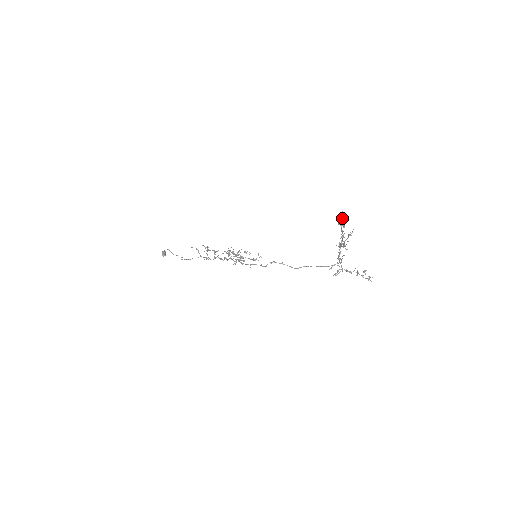
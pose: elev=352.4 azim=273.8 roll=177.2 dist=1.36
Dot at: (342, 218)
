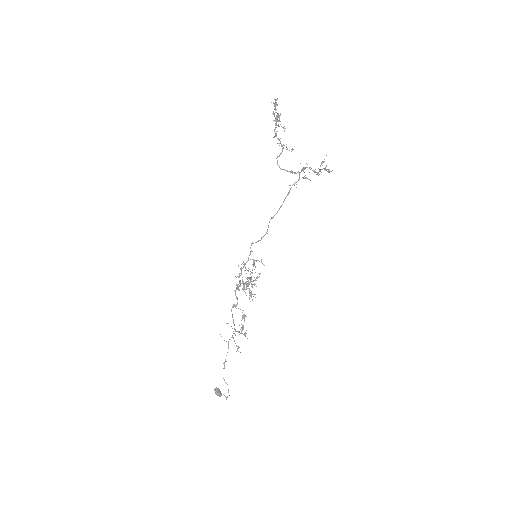
Dot at: occluded
